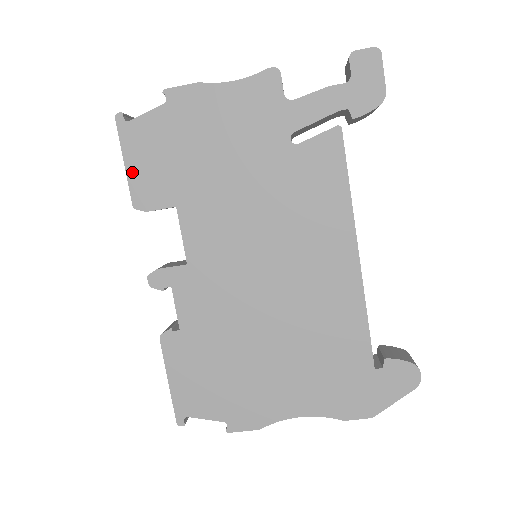
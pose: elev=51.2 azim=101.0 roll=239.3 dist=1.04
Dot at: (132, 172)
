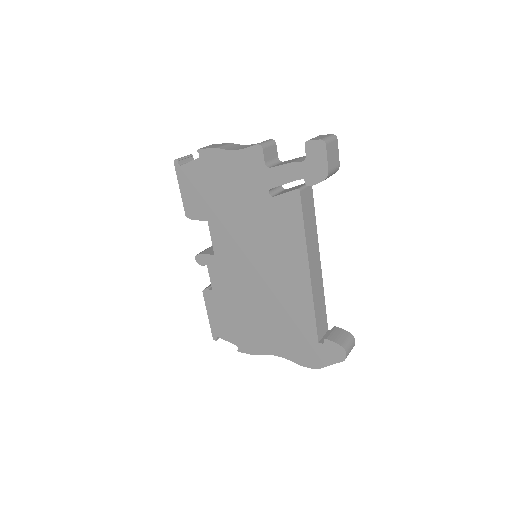
Dot at: (184, 196)
